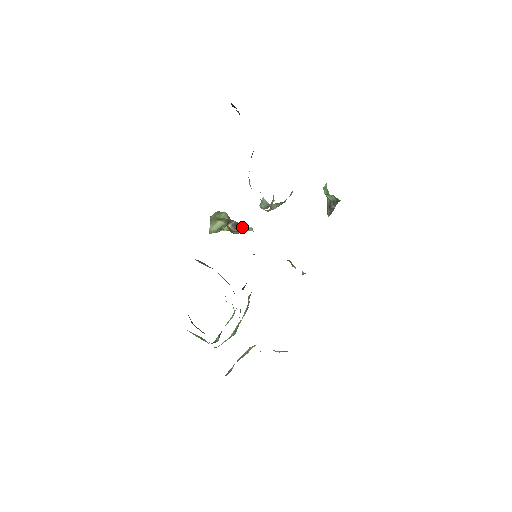
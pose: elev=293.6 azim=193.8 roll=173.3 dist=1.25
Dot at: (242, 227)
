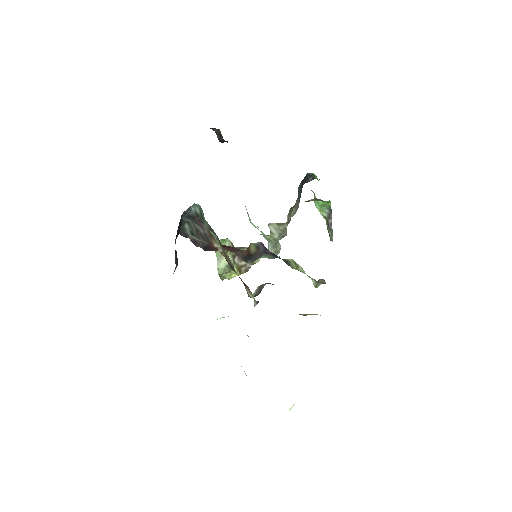
Dot at: occluded
